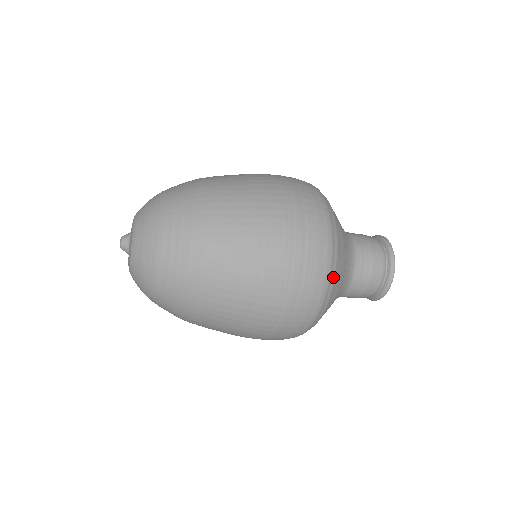
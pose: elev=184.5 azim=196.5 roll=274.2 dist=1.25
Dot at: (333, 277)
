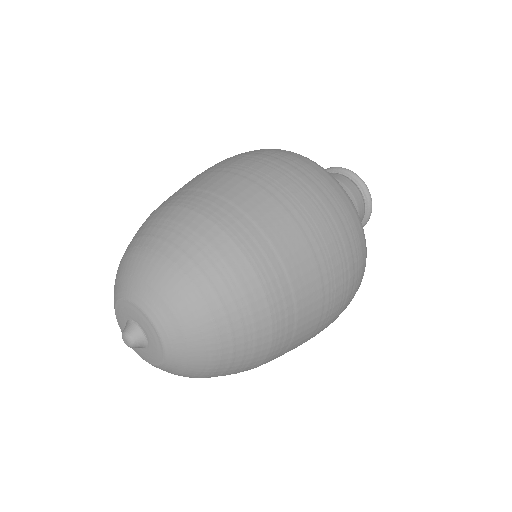
Dot at: occluded
